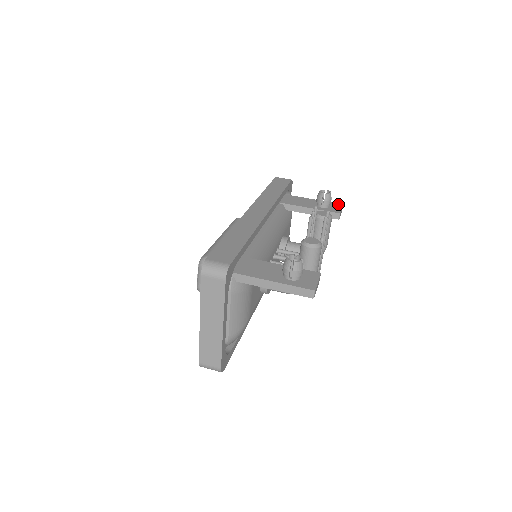
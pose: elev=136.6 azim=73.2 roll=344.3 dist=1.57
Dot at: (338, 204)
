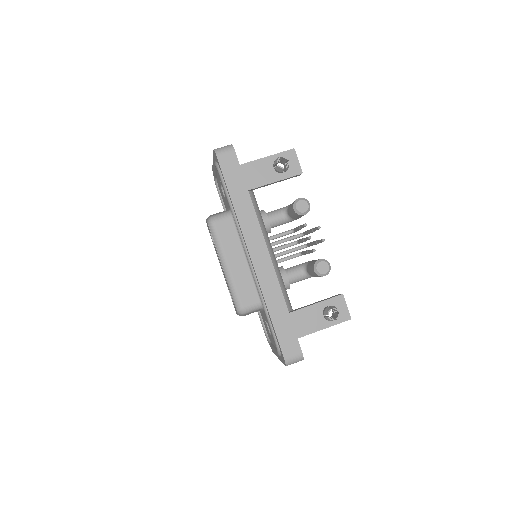
Dot at: (290, 152)
